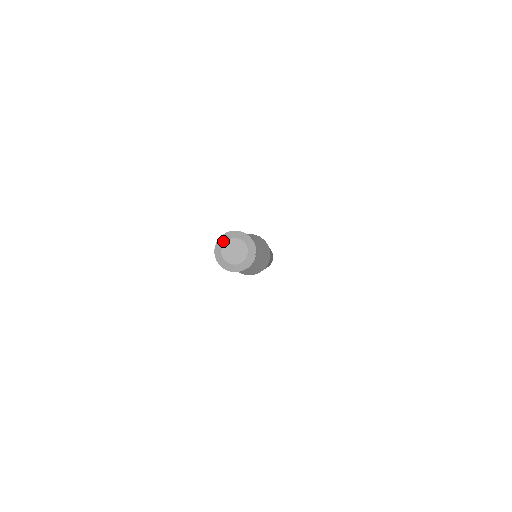
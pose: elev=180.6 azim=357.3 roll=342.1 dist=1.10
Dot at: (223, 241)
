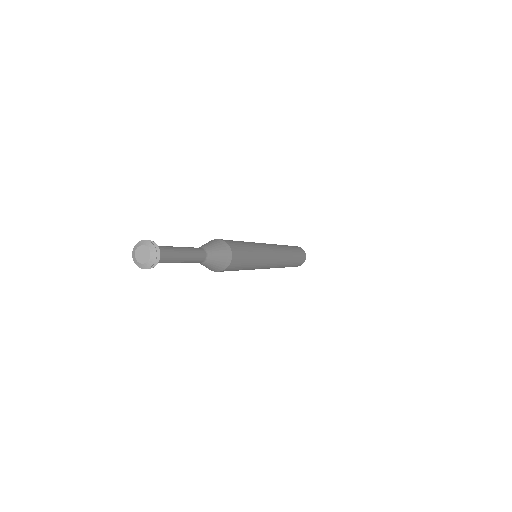
Dot at: (143, 244)
